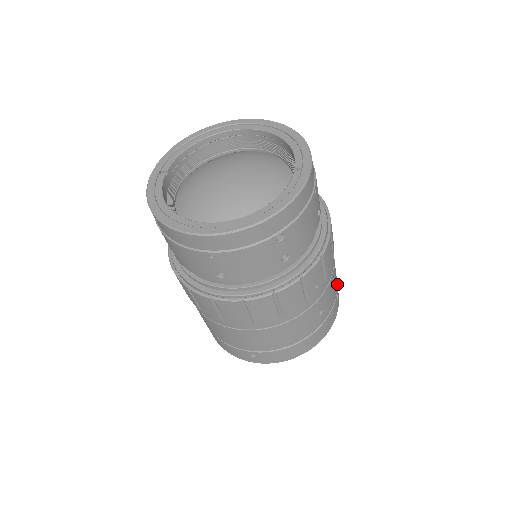
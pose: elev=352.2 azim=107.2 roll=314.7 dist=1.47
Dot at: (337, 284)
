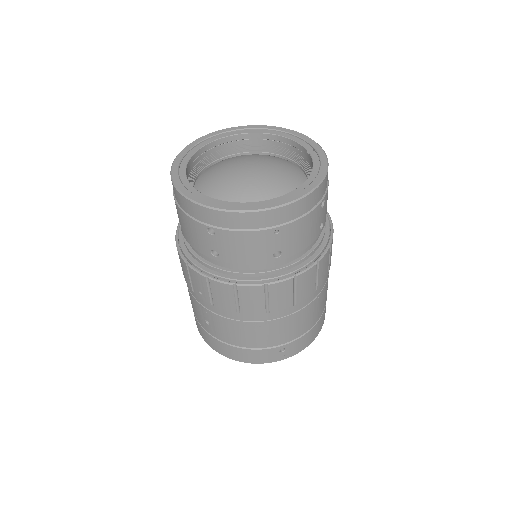
Dot at: occluded
